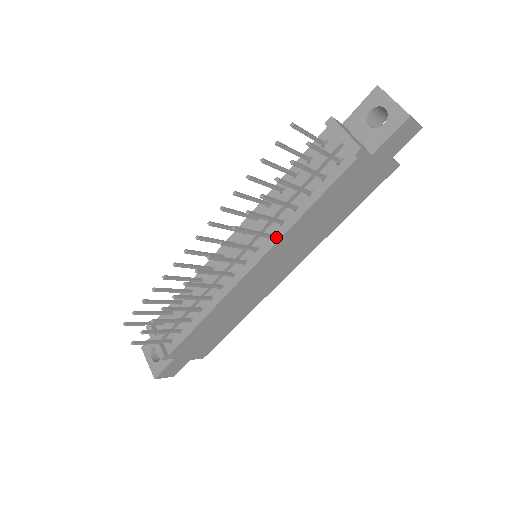
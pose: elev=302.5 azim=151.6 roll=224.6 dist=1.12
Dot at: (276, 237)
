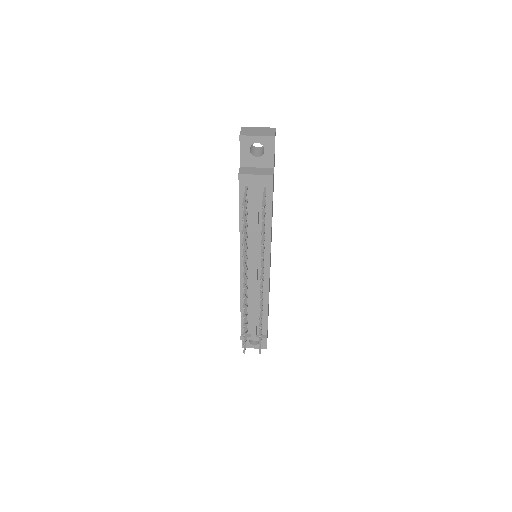
Dot at: (268, 244)
